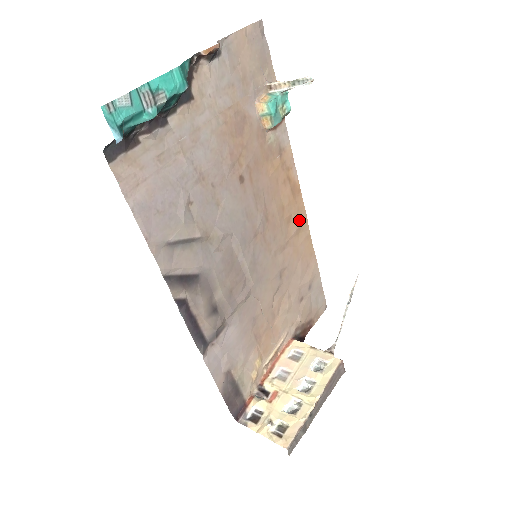
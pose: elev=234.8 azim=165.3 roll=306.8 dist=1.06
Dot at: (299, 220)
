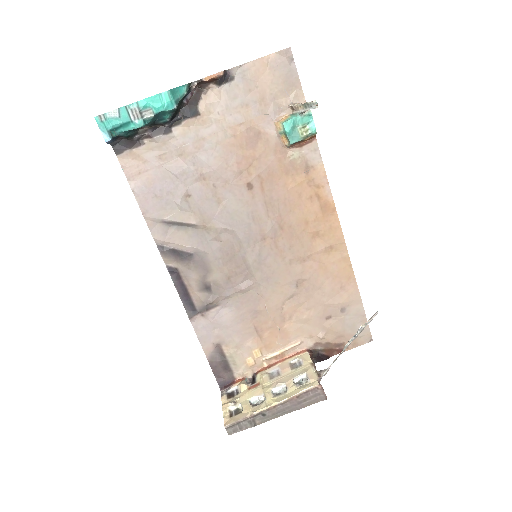
Dot at: (331, 239)
